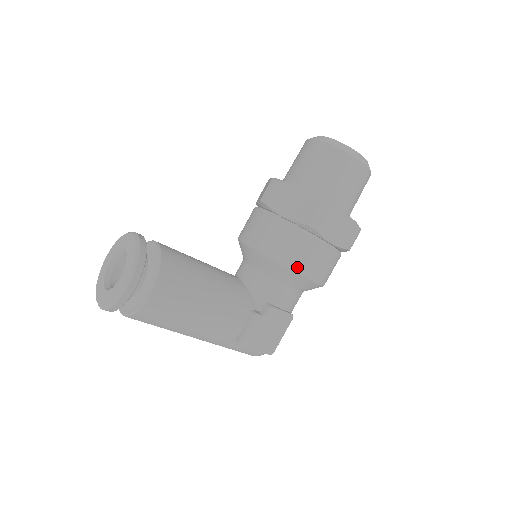
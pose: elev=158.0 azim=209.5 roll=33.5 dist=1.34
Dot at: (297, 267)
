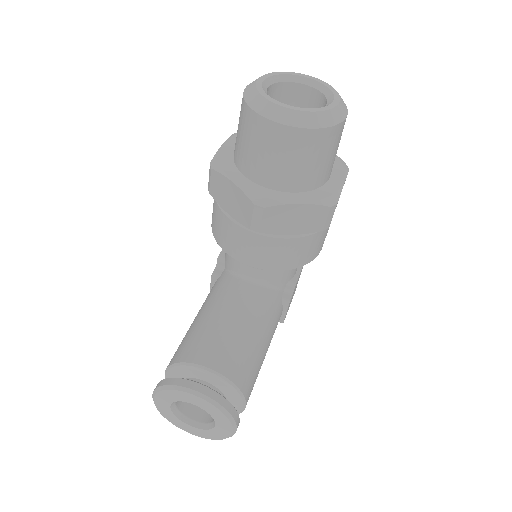
Dot at: (315, 255)
